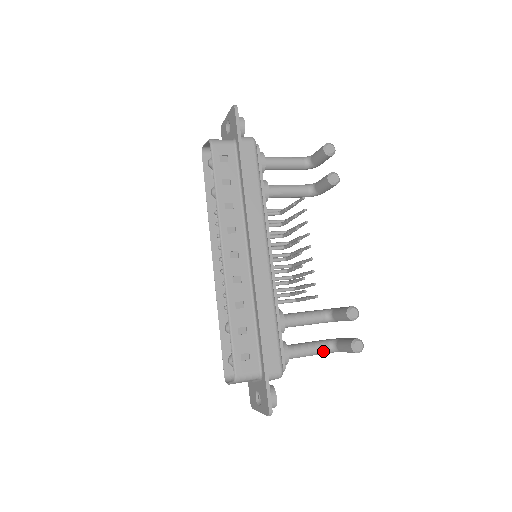
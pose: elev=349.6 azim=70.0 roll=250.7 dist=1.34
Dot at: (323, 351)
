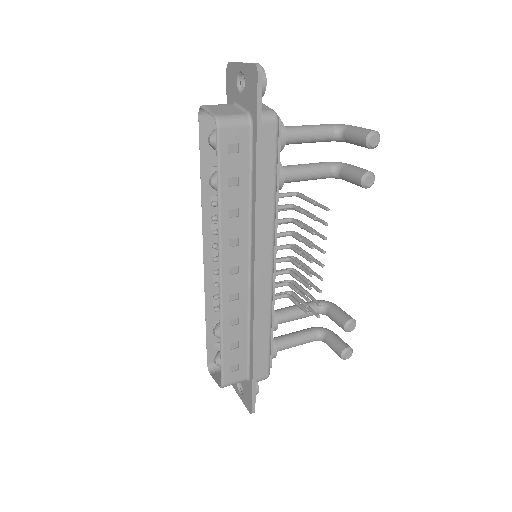
Dot at: (309, 342)
